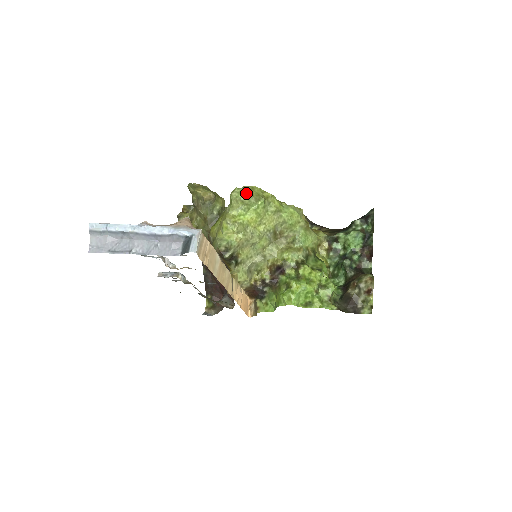
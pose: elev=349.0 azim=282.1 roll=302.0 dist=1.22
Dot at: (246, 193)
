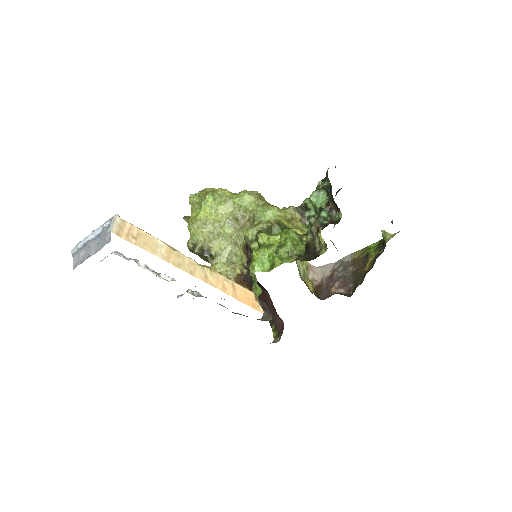
Dot at: (199, 195)
